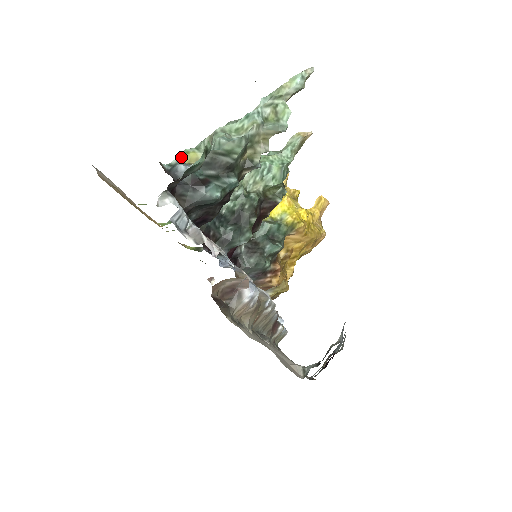
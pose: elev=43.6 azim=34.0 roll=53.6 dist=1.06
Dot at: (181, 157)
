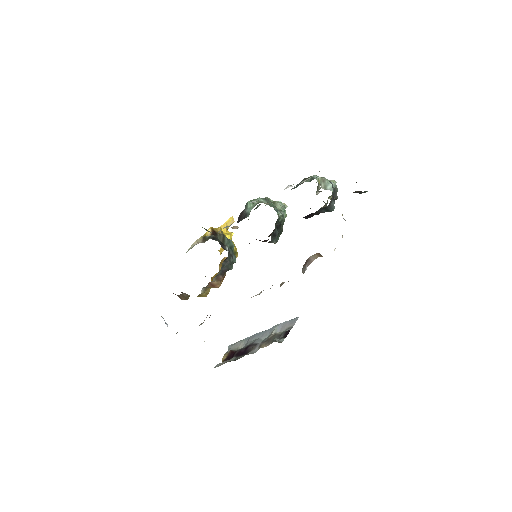
Dot at: occluded
